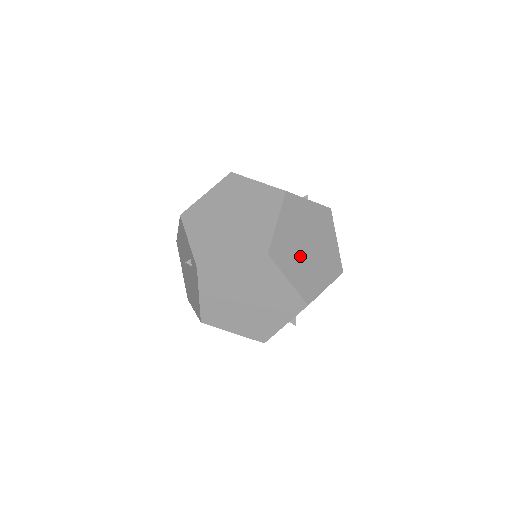
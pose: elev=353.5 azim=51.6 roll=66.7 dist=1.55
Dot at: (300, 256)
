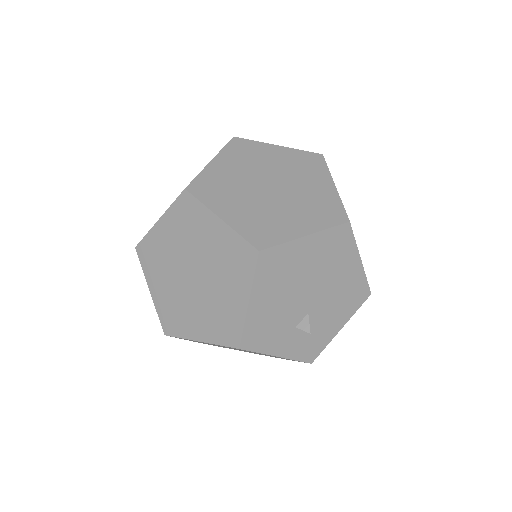
Dot at: (250, 196)
